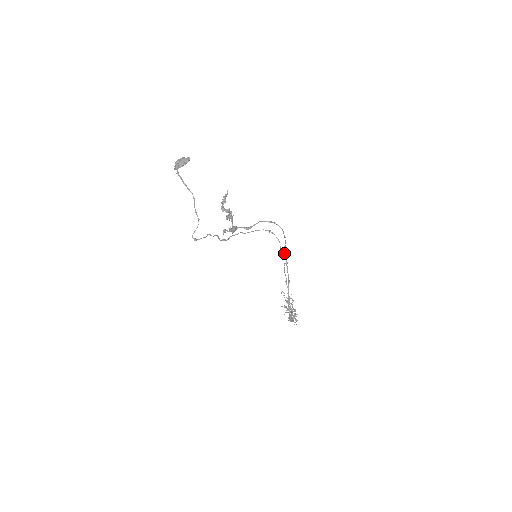
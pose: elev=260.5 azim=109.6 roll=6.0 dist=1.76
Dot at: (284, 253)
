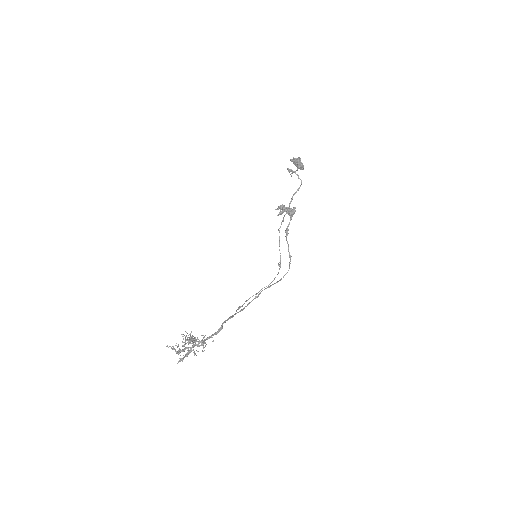
Dot at: (264, 289)
